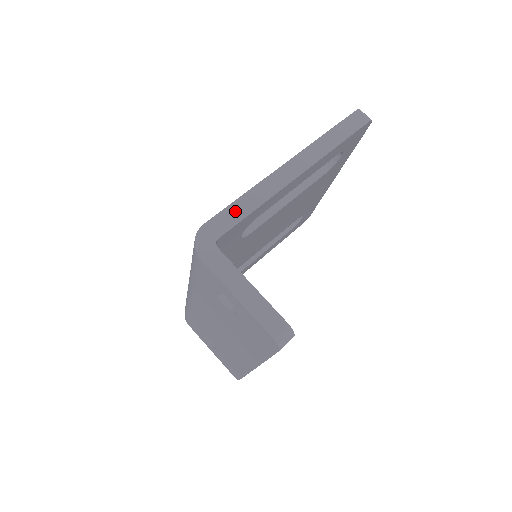
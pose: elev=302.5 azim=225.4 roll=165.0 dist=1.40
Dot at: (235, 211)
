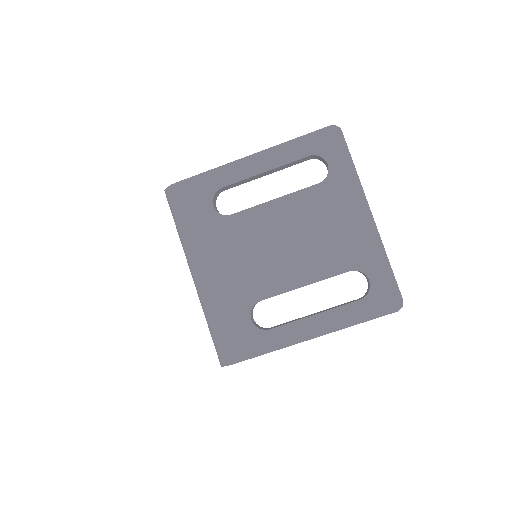
Dot at: occluded
